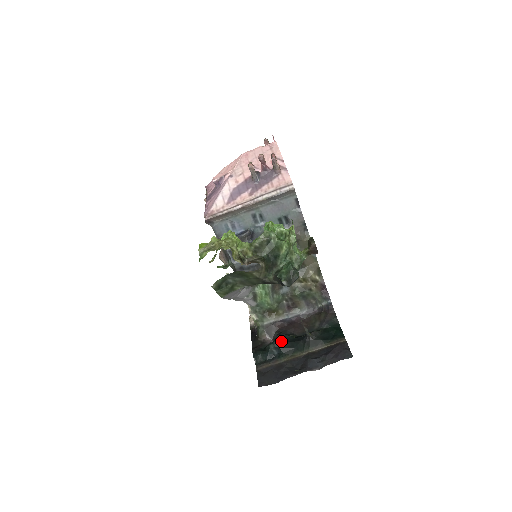
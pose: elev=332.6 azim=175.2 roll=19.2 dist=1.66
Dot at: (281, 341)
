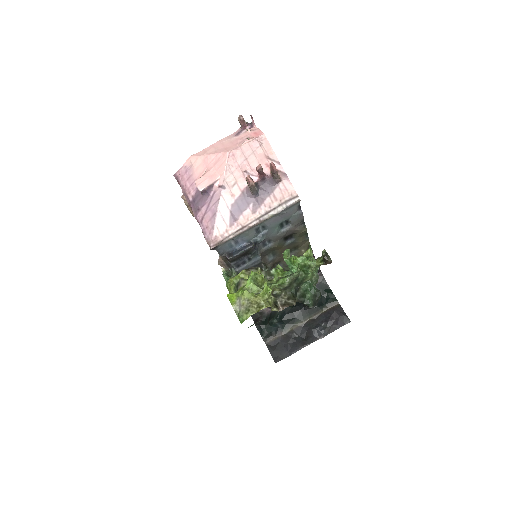
Dot at: (283, 315)
